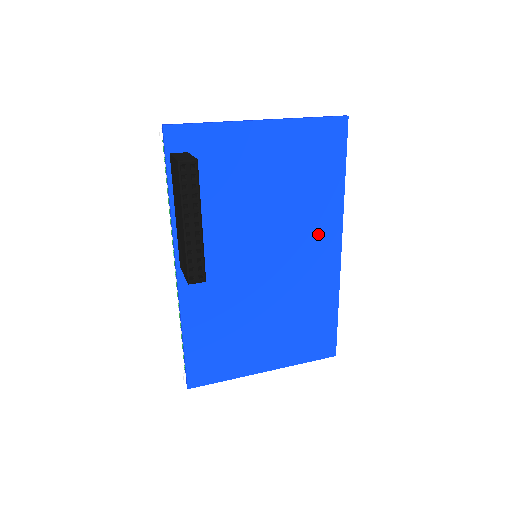
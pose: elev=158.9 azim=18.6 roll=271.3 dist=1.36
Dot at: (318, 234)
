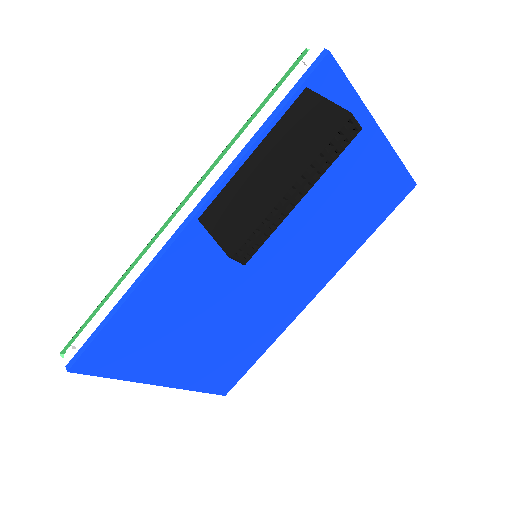
Dot at: (316, 271)
